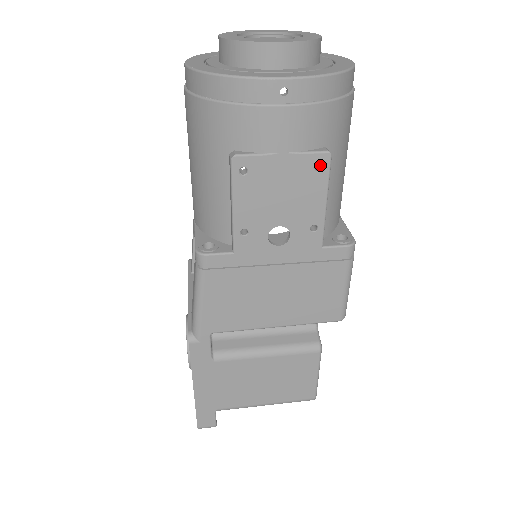
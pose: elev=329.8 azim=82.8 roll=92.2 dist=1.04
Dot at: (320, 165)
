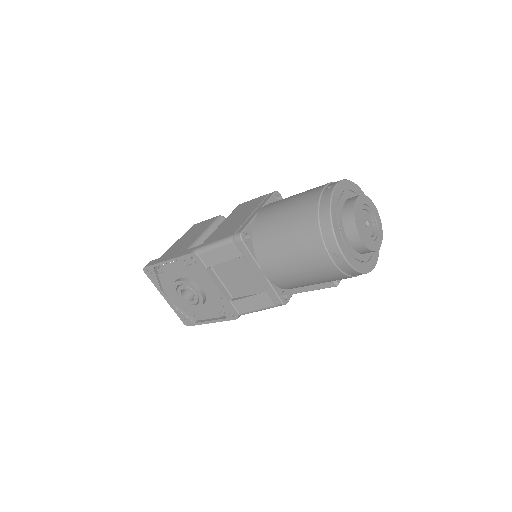
Dot at: occluded
